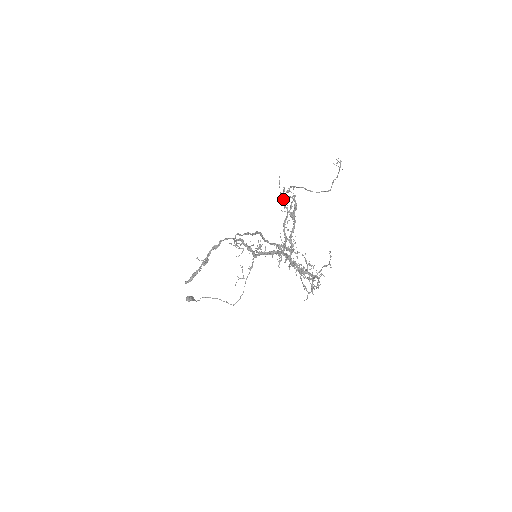
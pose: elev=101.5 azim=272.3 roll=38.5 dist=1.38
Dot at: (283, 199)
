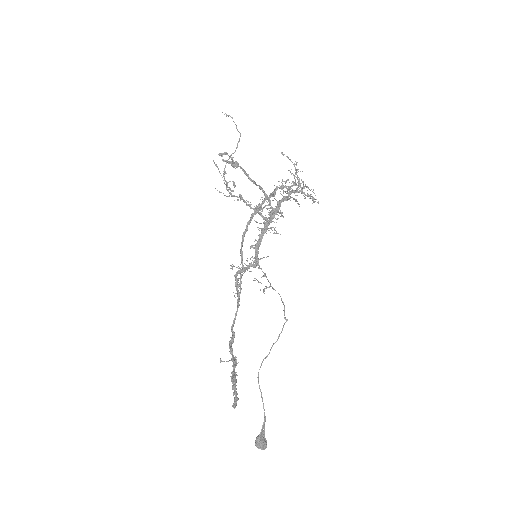
Dot at: (226, 185)
